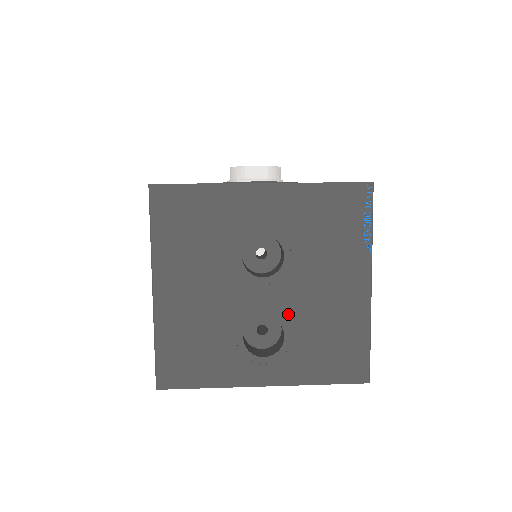
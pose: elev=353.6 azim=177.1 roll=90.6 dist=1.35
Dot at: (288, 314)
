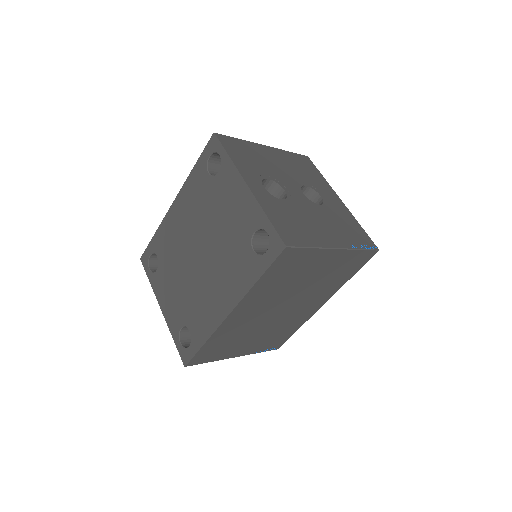
Dot at: (294, 203)
